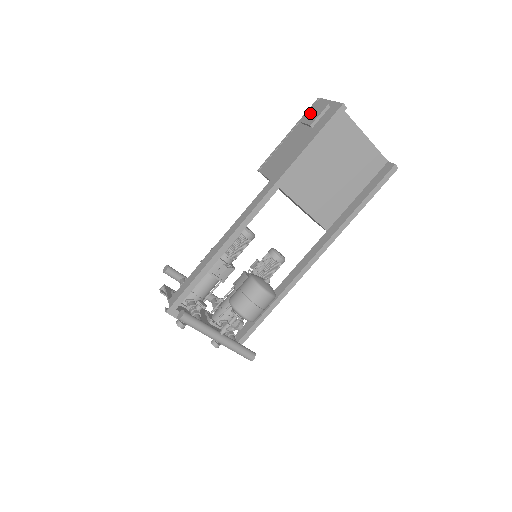
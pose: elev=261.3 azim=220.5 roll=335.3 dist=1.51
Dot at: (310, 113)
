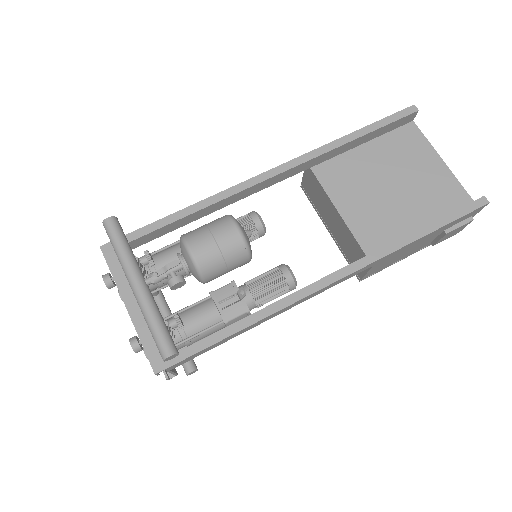
Dot at: occluded
